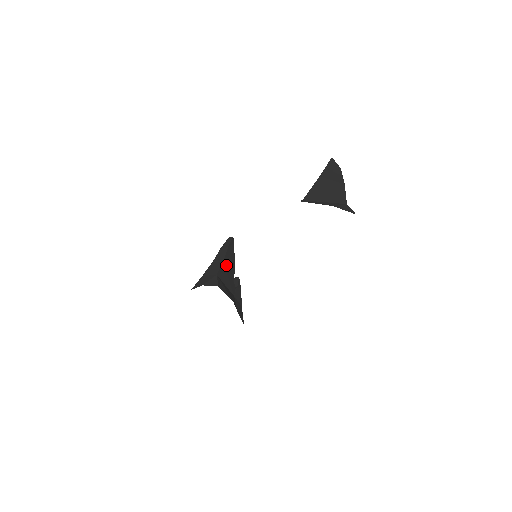
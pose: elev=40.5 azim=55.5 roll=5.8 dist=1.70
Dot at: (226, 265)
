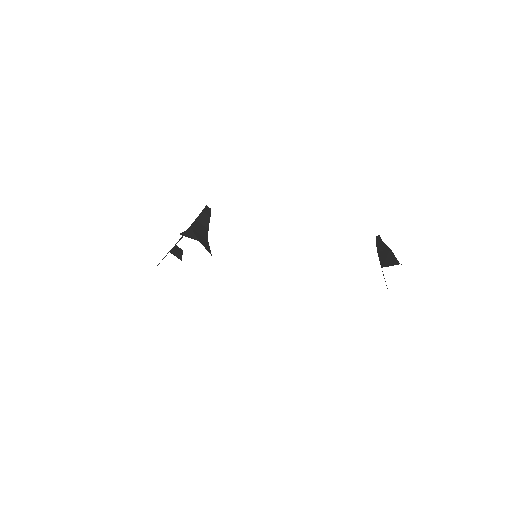
Dot at: occluded
